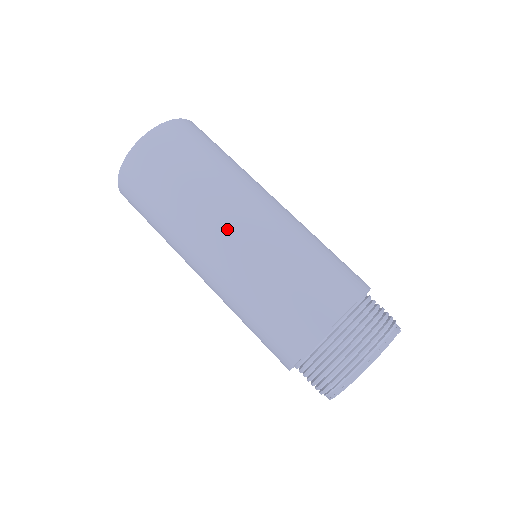
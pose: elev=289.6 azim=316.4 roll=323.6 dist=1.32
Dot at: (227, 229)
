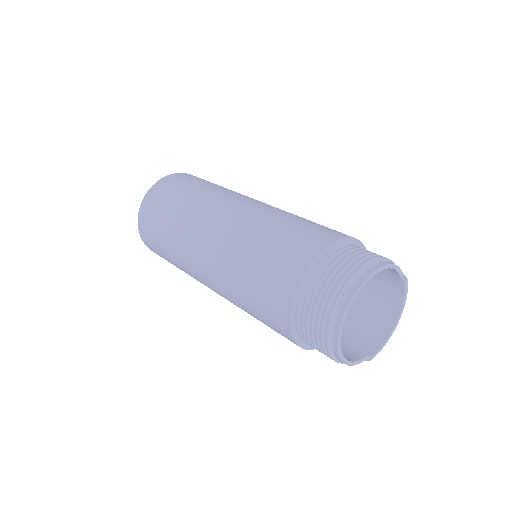
Dot at: (215, 220)
